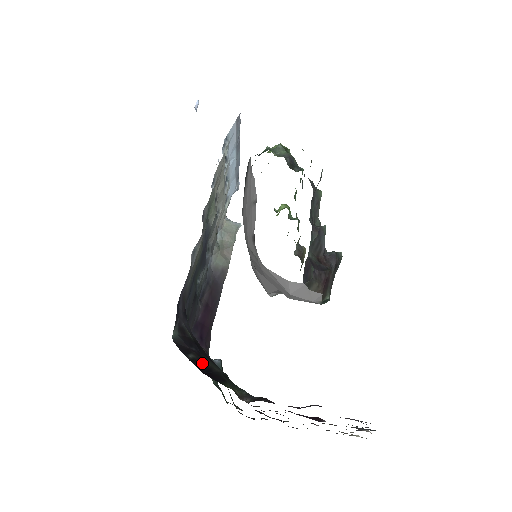
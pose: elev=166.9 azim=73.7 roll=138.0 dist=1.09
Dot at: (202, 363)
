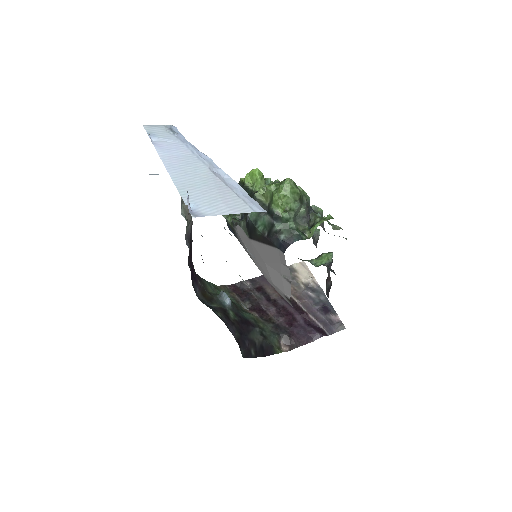
Dot at: (257, 348)
